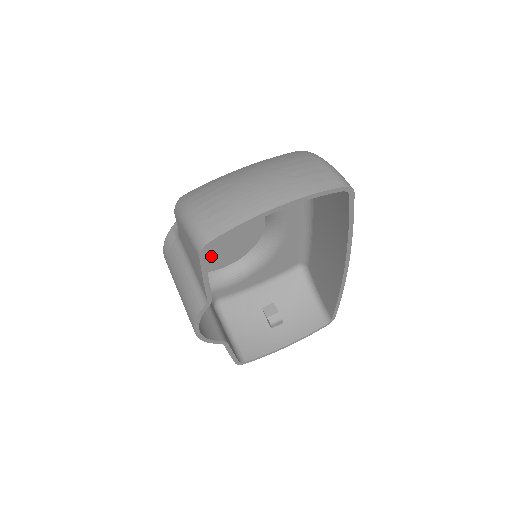
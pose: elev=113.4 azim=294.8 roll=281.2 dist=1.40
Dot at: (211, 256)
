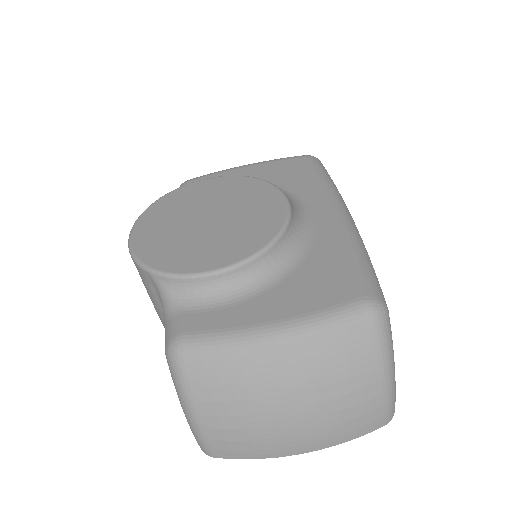
Dot at: occluded
